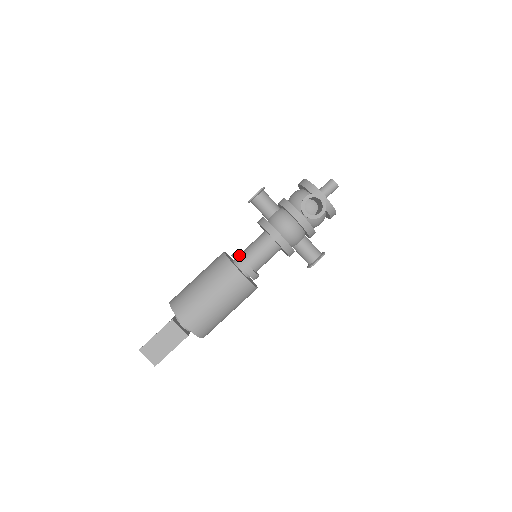
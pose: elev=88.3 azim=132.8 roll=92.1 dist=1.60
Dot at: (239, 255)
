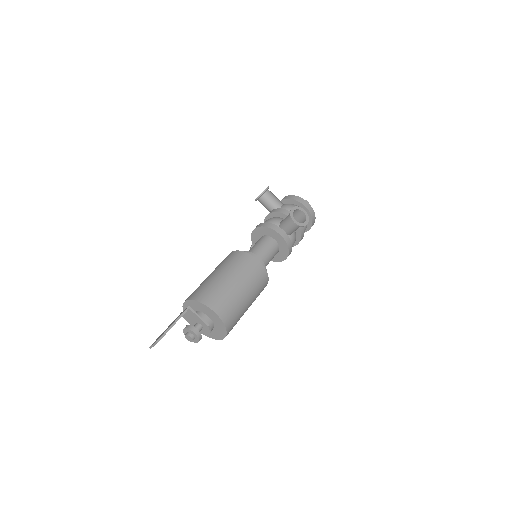
Dot at: occluded
